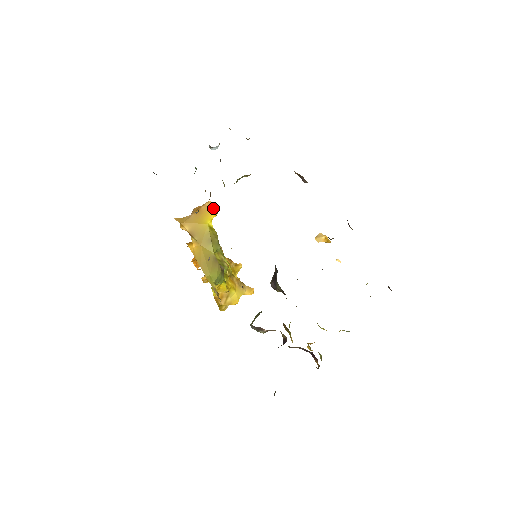
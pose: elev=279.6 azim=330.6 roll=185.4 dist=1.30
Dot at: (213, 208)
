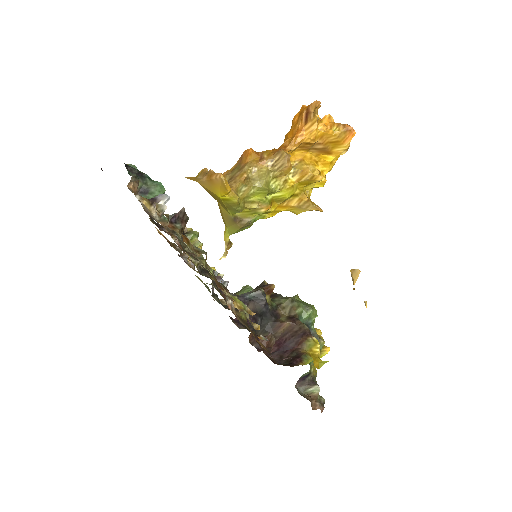
Dot at: (223, 188)
